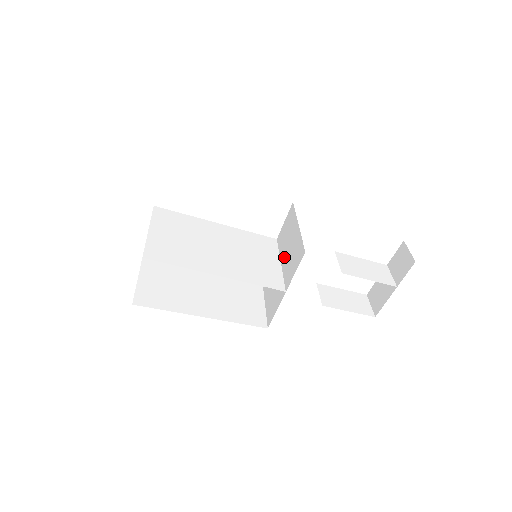
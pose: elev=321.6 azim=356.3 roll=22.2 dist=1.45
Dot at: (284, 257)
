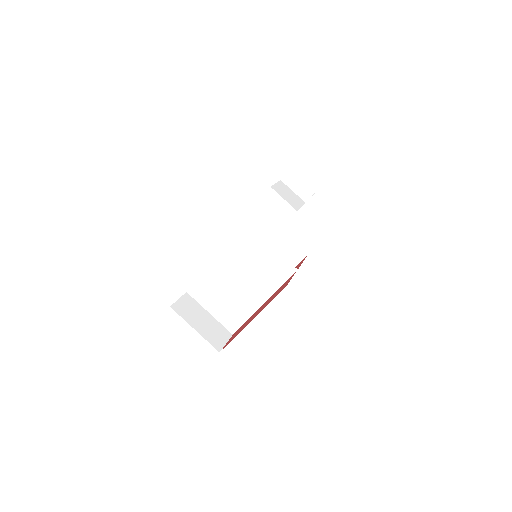
Dot at: occluded
